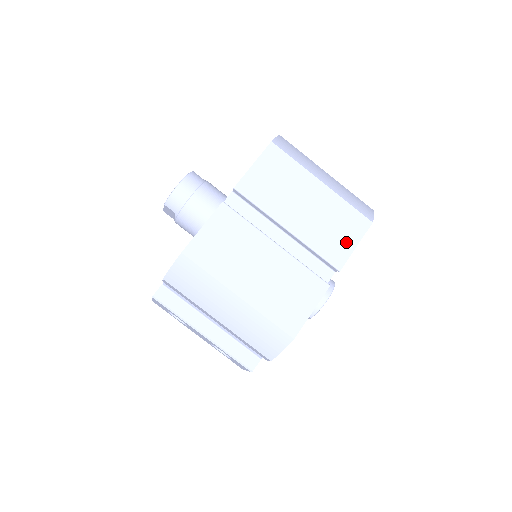
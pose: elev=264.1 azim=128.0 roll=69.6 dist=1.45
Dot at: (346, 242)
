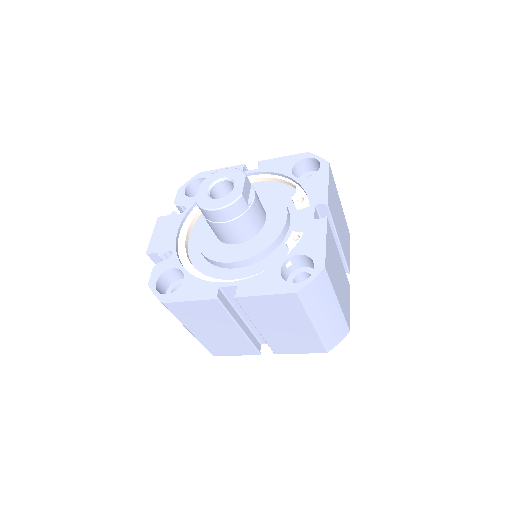
Dot at: (295, 350)
